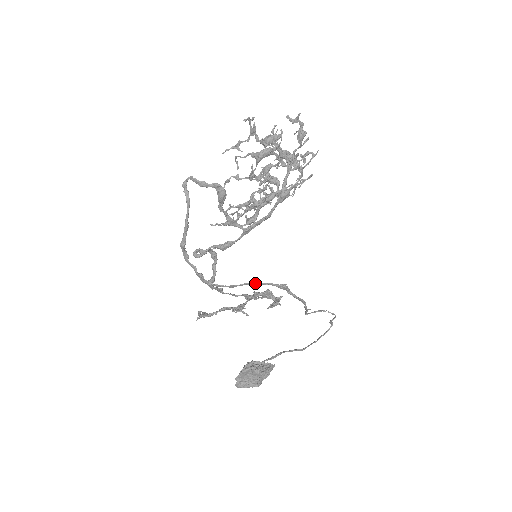
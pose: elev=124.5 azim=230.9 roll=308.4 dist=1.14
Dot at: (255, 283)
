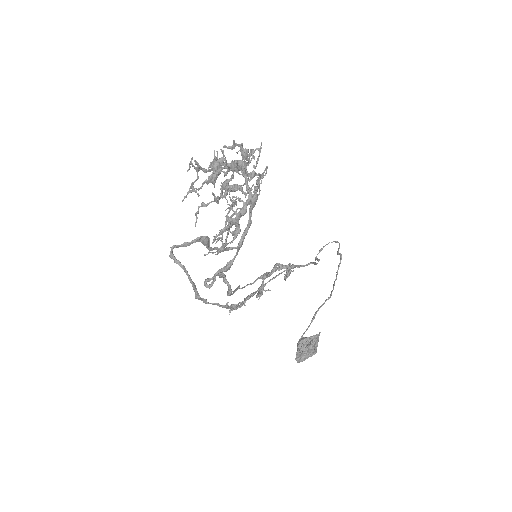
Dot at: (269, 281)
